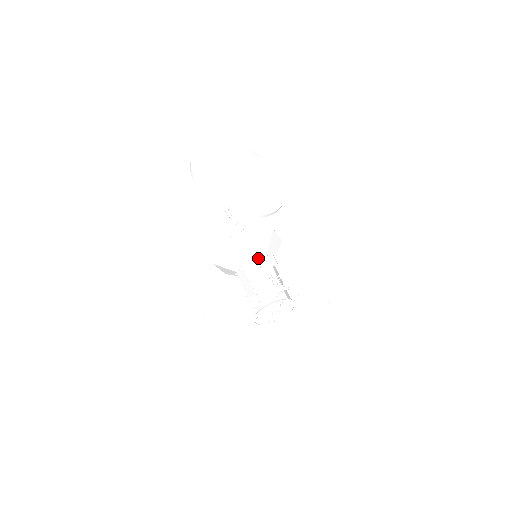
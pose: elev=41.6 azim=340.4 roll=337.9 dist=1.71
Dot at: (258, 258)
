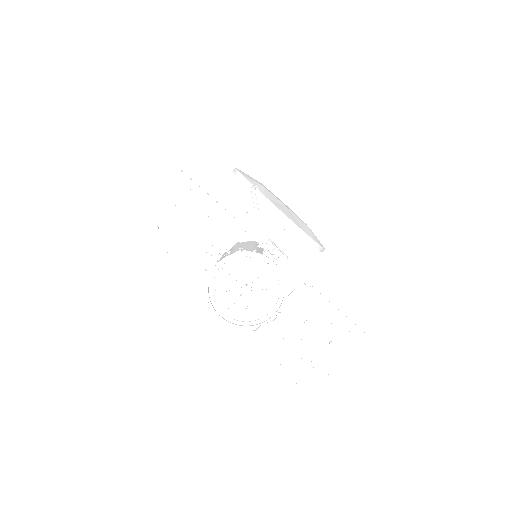
Dot at: occluded
